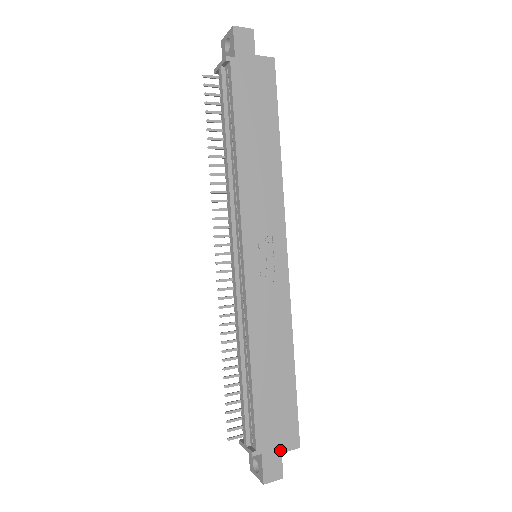
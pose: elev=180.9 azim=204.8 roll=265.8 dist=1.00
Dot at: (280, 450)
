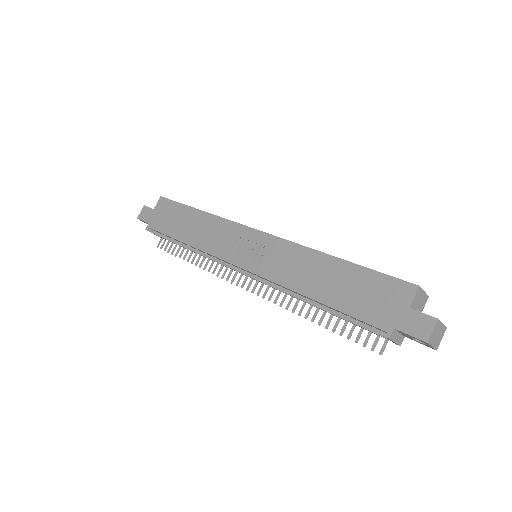
Dot at: (405, 308)
